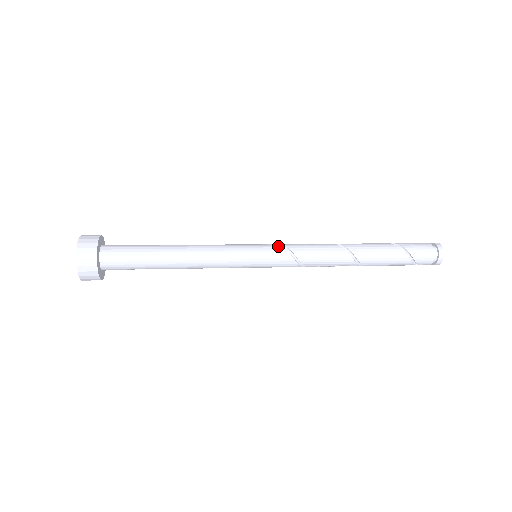
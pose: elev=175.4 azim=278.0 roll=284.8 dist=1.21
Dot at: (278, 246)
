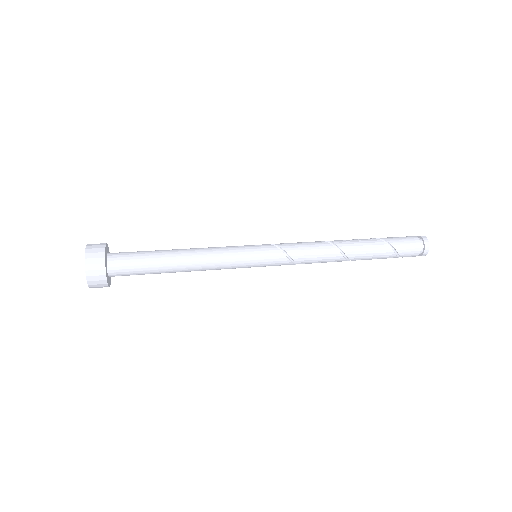
Dot at: (278, 251)
